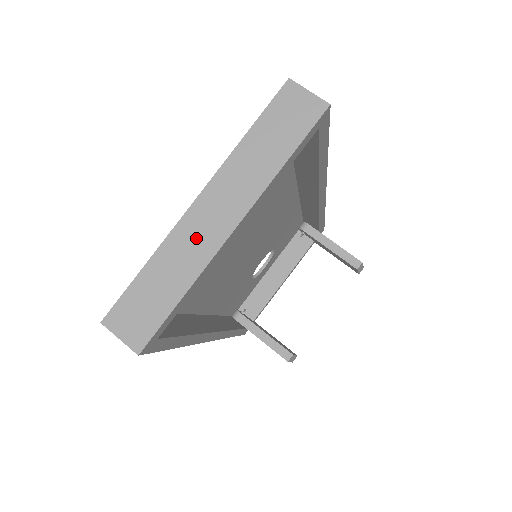
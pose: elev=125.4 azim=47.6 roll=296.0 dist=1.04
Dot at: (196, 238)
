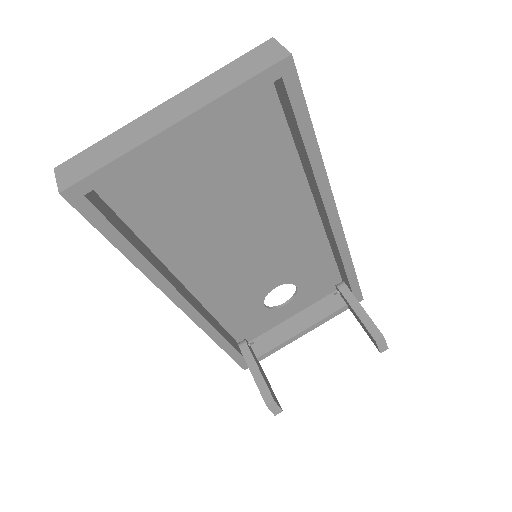
Dot at: (146, 126)
